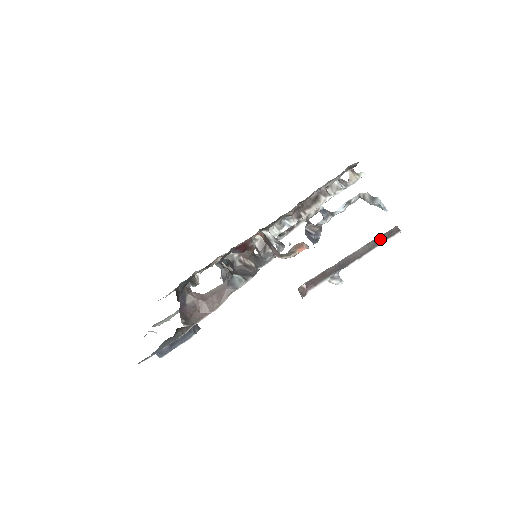
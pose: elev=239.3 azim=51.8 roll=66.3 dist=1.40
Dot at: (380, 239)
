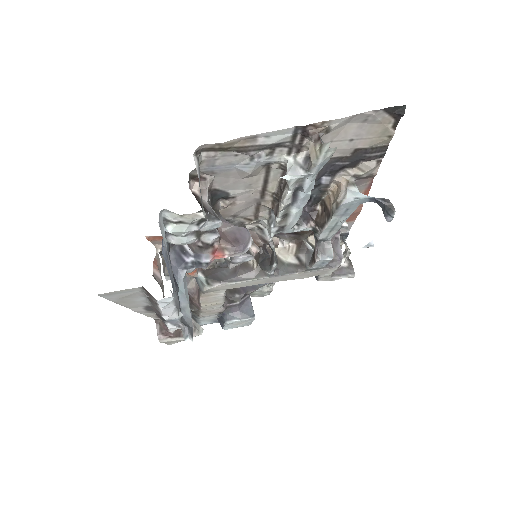
Dot at: (152, 299)
